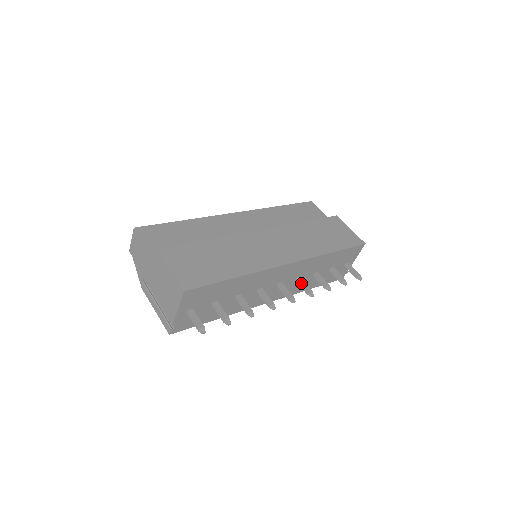
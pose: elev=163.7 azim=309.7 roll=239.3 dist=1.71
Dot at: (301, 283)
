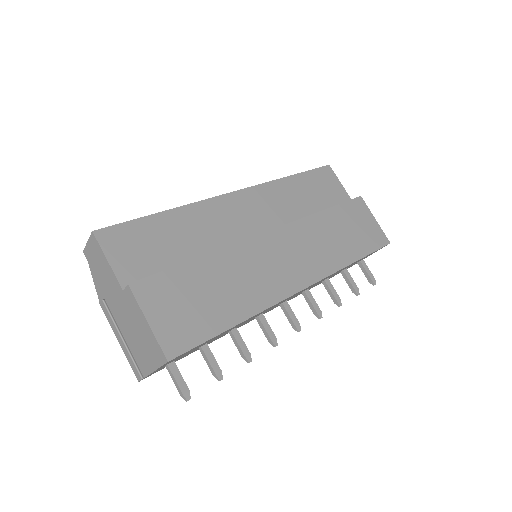
Dot at: (309, 299)
